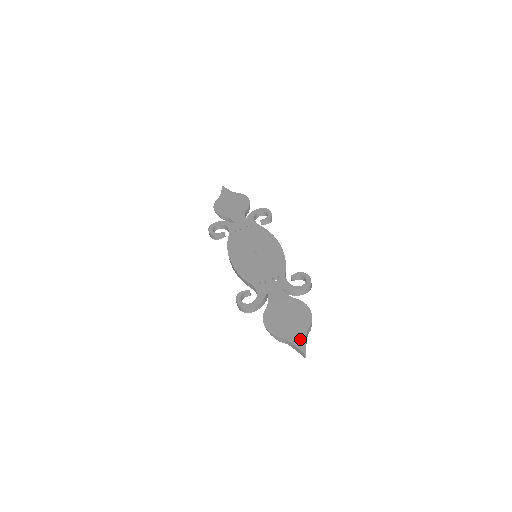
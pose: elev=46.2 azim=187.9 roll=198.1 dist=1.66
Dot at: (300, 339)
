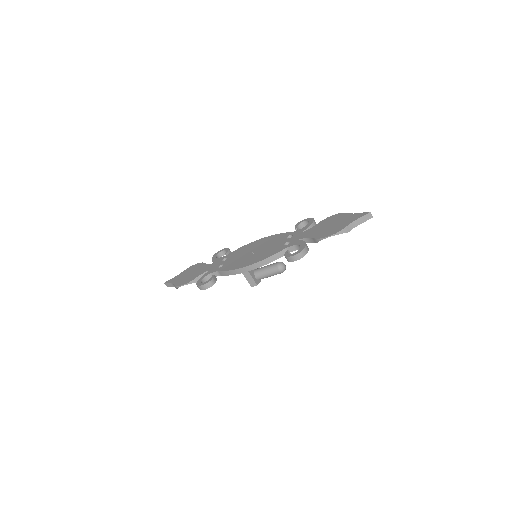
Dot at: (356, 216)
